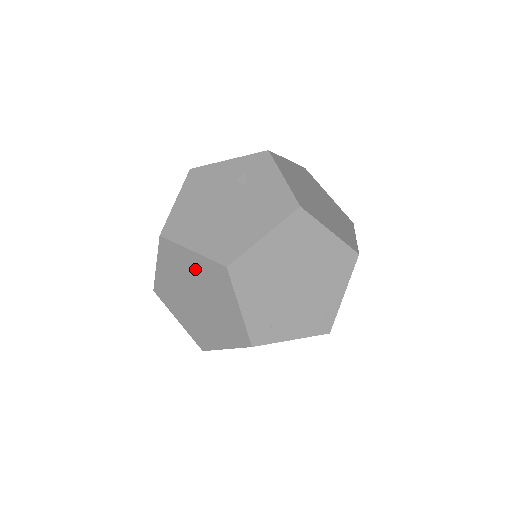
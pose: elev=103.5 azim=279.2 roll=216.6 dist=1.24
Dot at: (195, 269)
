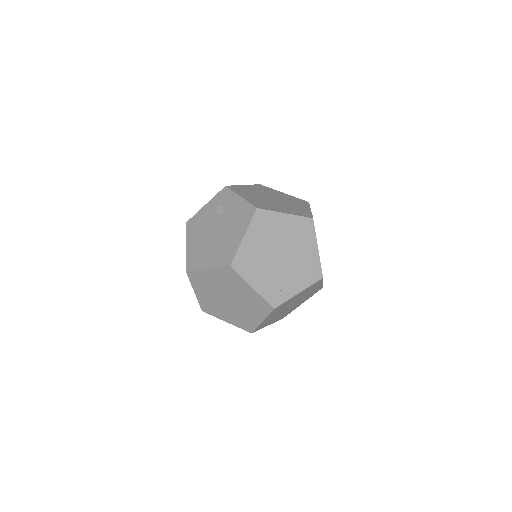
Dot at: (216, 279)
